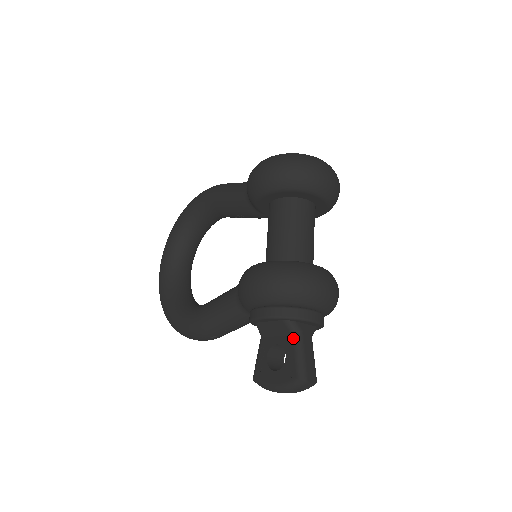
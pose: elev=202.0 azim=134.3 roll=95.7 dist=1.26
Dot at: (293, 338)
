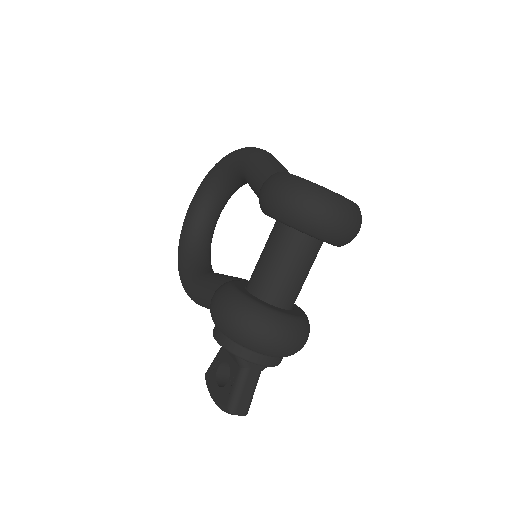
Dot at: (239, 370)
